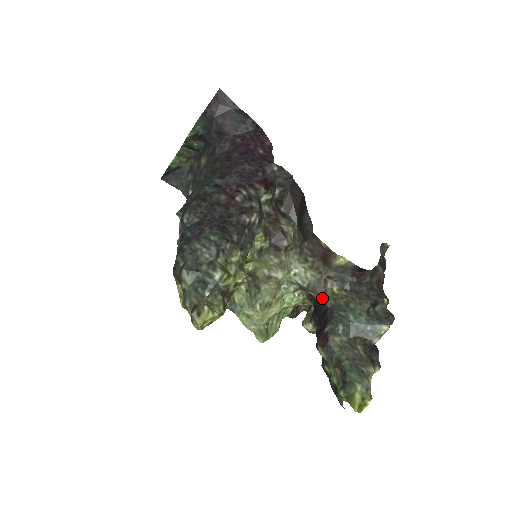
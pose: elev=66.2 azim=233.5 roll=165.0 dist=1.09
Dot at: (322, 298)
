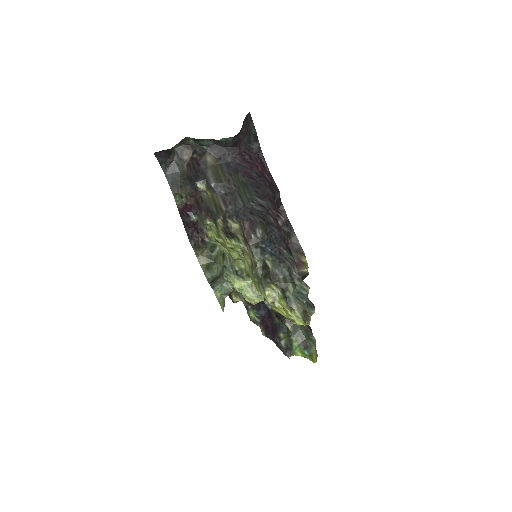
Dot at: occluded
